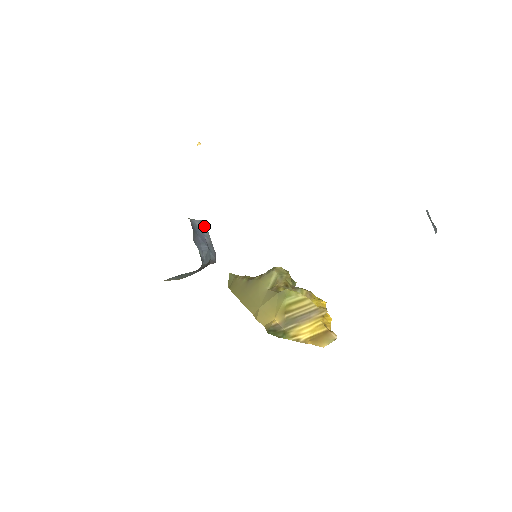
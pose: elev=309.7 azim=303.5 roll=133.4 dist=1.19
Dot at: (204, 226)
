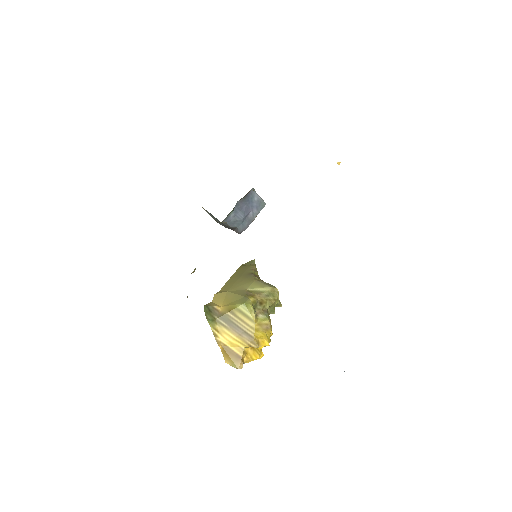
Dot at: (261, 206)
